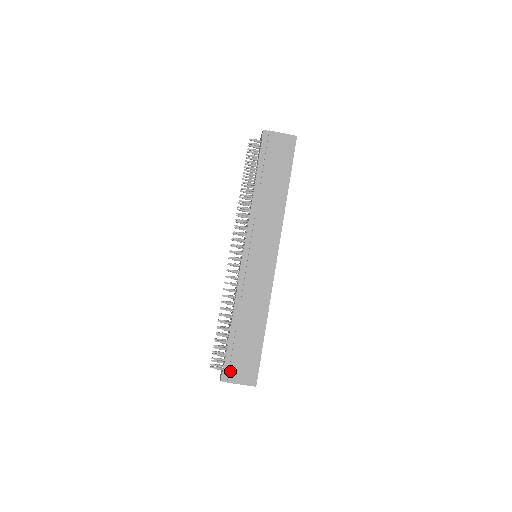
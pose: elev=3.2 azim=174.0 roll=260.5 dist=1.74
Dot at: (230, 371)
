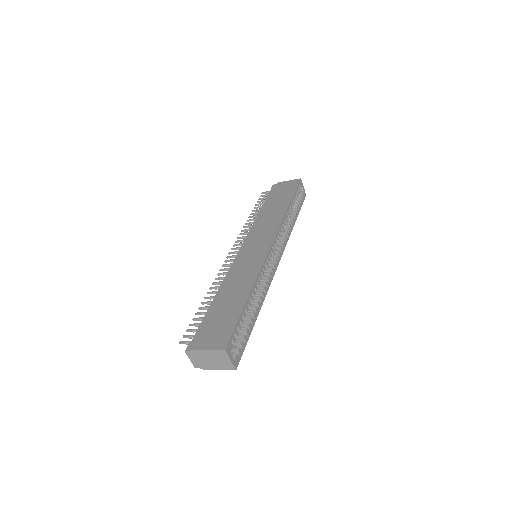
Dot at: (198, 338)
